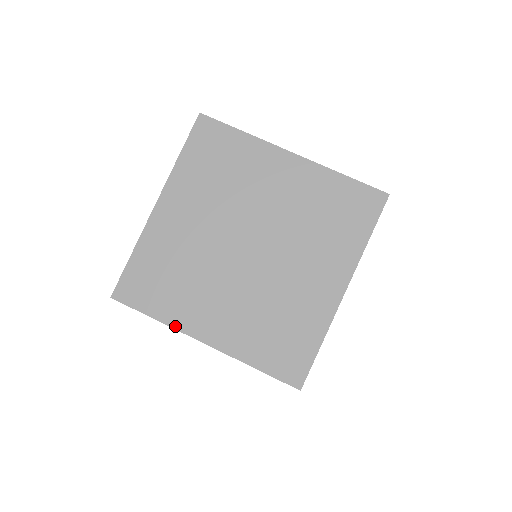
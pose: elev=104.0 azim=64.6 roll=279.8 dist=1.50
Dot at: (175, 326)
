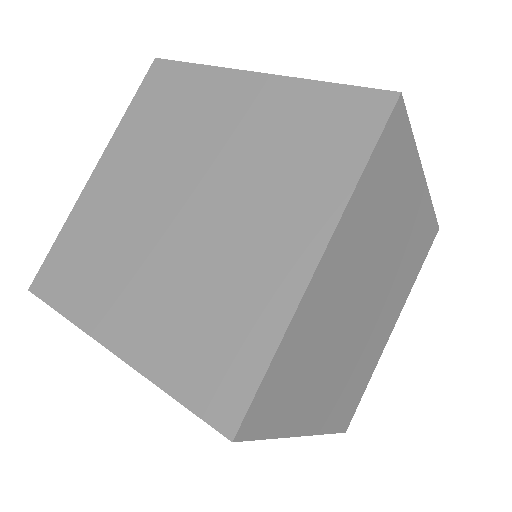
Dot at: (223, 69)
